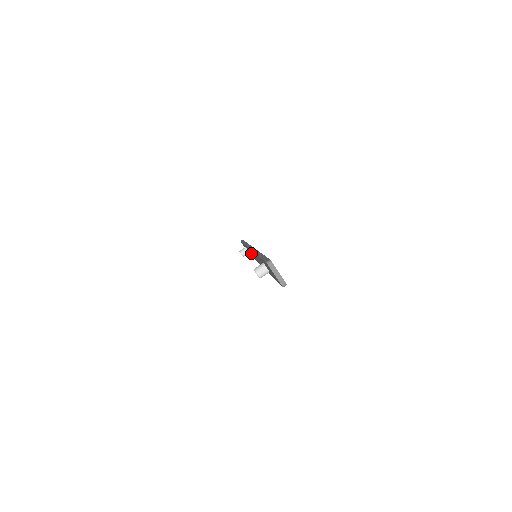
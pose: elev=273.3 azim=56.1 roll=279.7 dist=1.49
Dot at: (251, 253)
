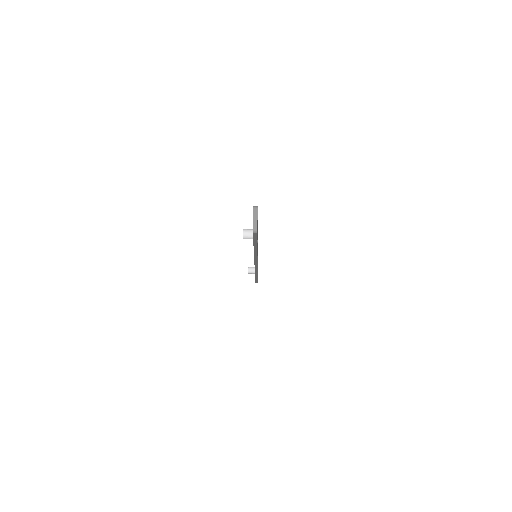
Dot at: occluded
